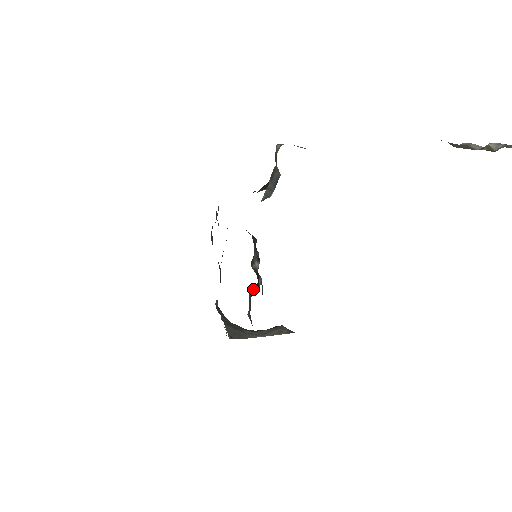
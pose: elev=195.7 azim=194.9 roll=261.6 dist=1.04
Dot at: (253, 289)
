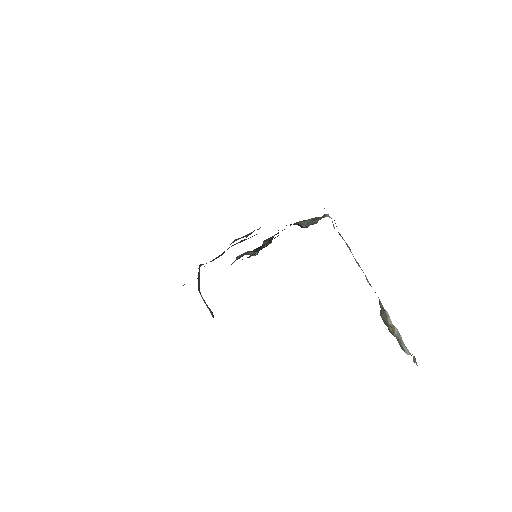
Dot at: (251, 252)
